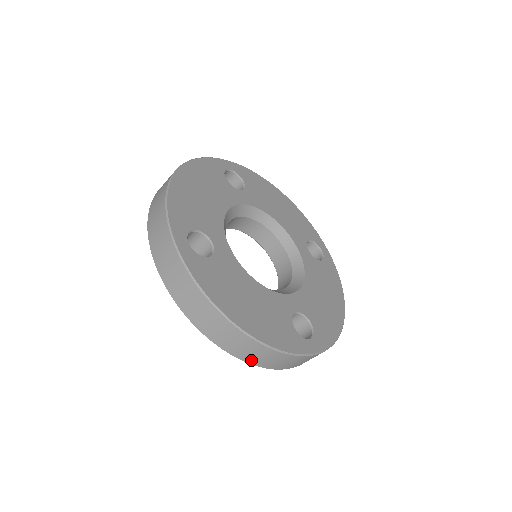
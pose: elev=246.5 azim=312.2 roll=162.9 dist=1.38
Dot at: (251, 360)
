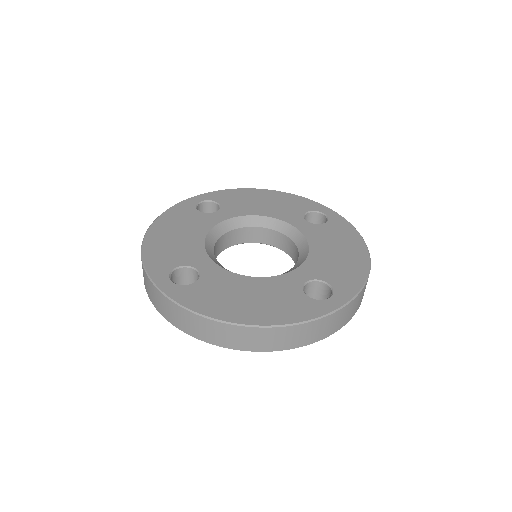
Dot at: (281, 346)
